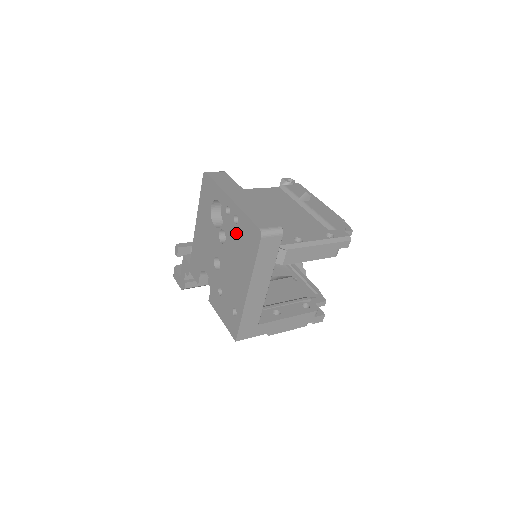
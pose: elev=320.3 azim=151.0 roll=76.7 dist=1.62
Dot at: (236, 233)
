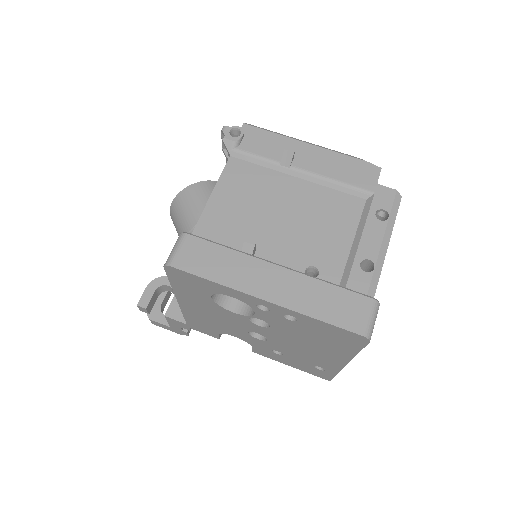
Dot at: (297, 328)
